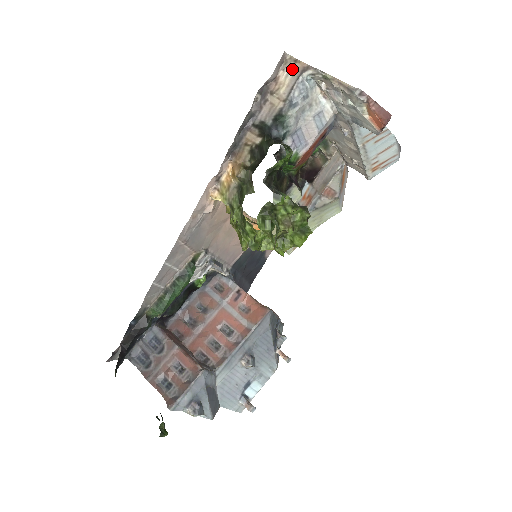
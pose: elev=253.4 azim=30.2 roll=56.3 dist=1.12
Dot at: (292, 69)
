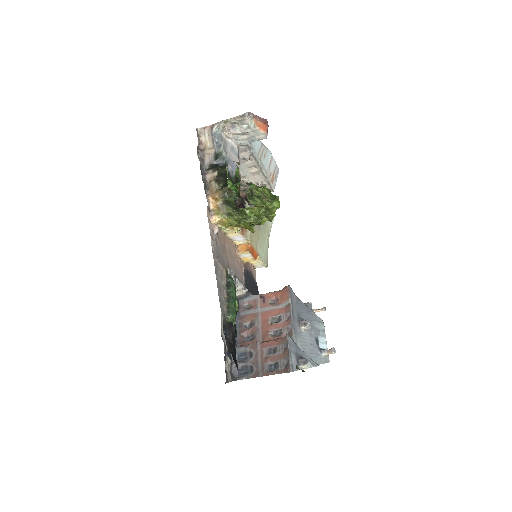
Dot at: (205, 133)
